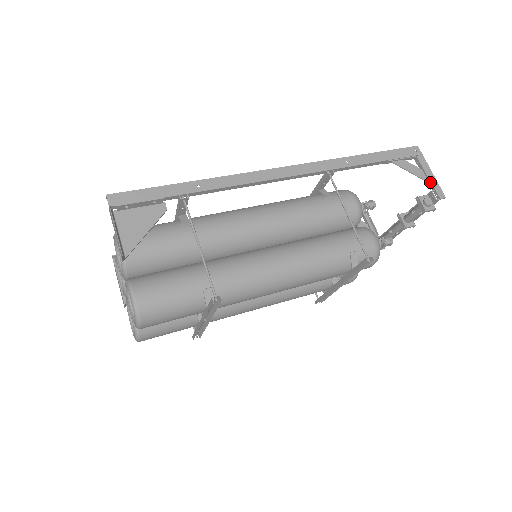
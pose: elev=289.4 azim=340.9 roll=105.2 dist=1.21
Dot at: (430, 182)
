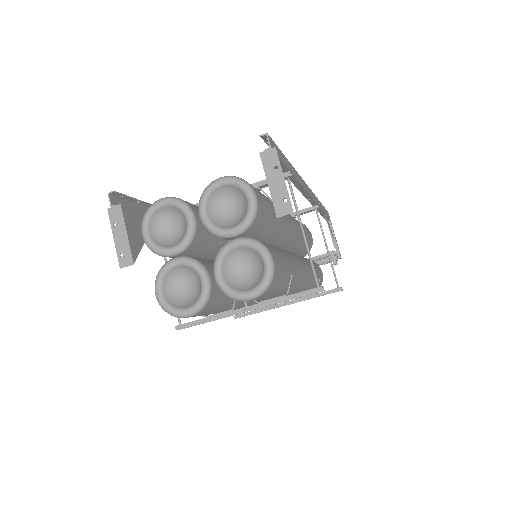
Dot at: occluded
